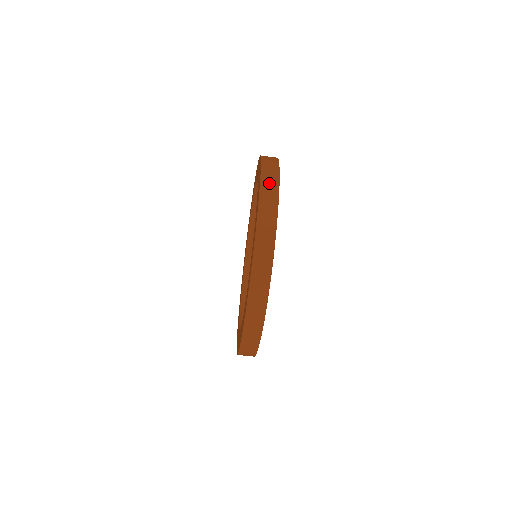
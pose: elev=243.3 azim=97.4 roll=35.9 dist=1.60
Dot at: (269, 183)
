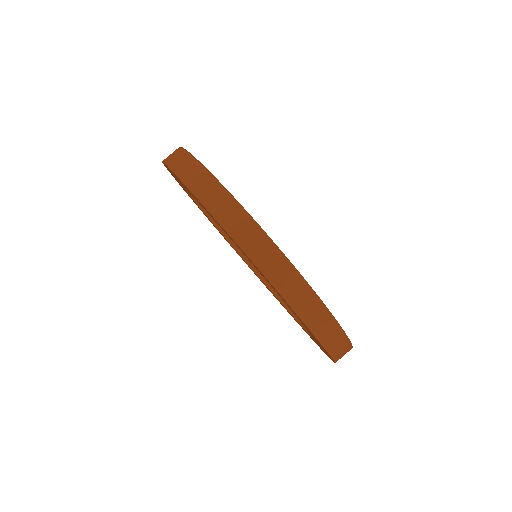
Dot at: (210, 194)
